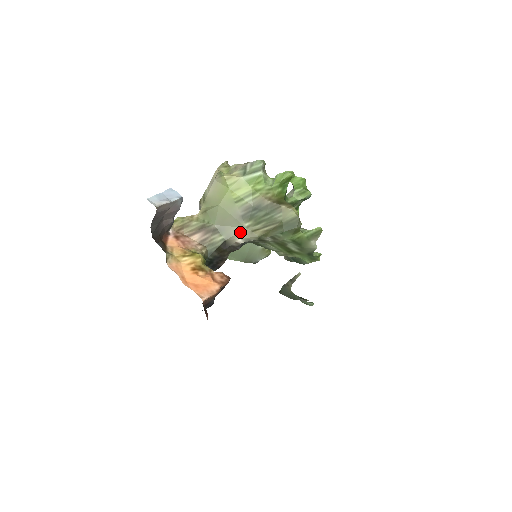
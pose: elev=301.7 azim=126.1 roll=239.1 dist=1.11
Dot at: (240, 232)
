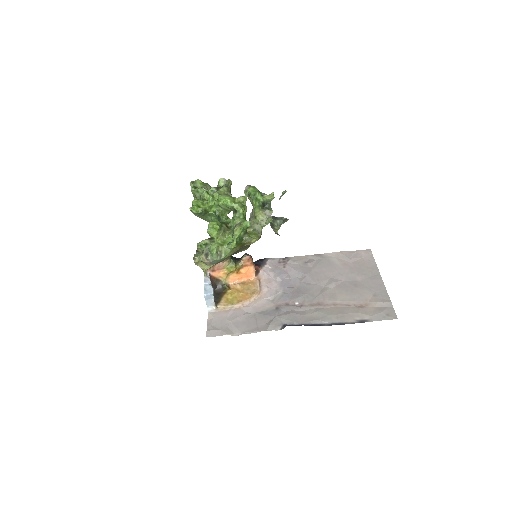
Dot at: occluded
